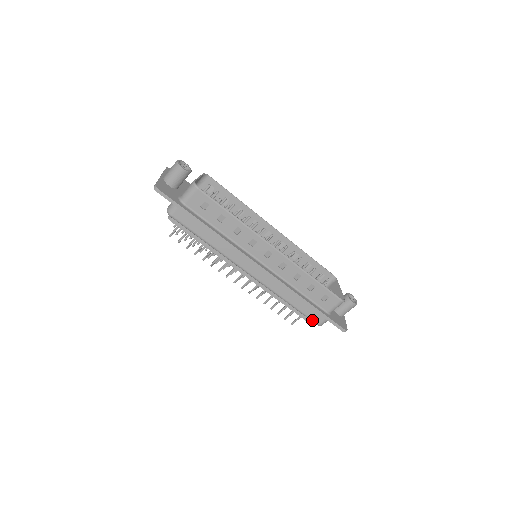
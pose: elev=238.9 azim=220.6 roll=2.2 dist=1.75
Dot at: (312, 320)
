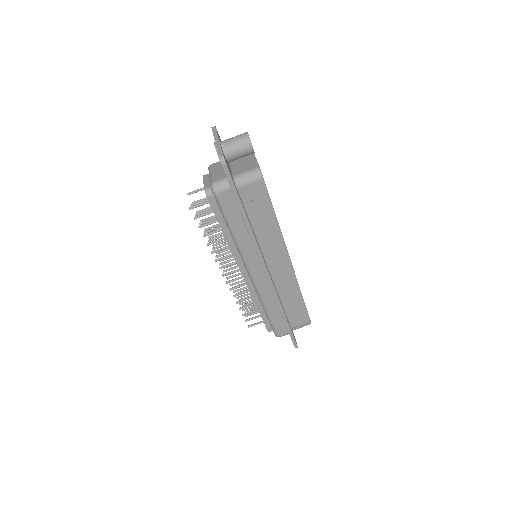
Dot at: (276, 331)
